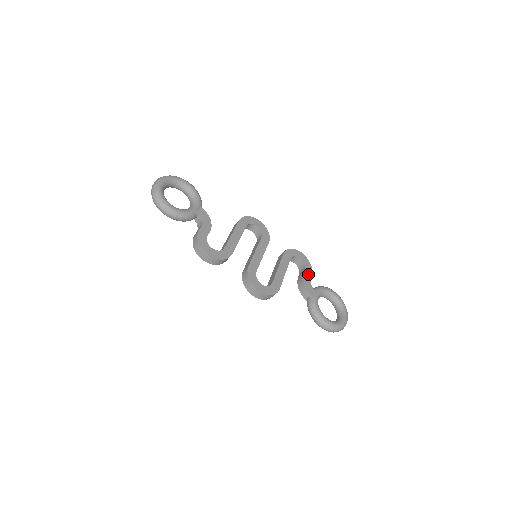
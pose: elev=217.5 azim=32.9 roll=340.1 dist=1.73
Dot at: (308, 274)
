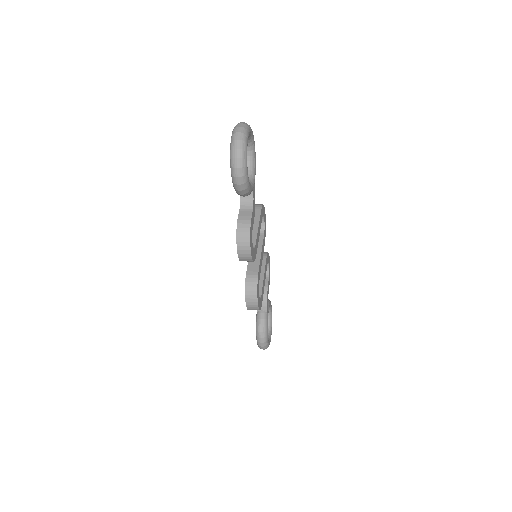
Dot at: occluded
